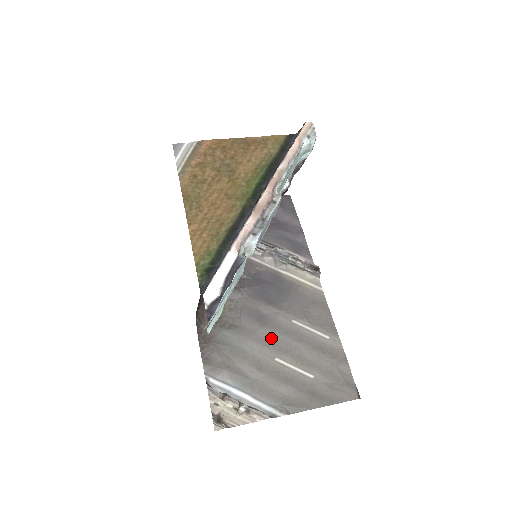
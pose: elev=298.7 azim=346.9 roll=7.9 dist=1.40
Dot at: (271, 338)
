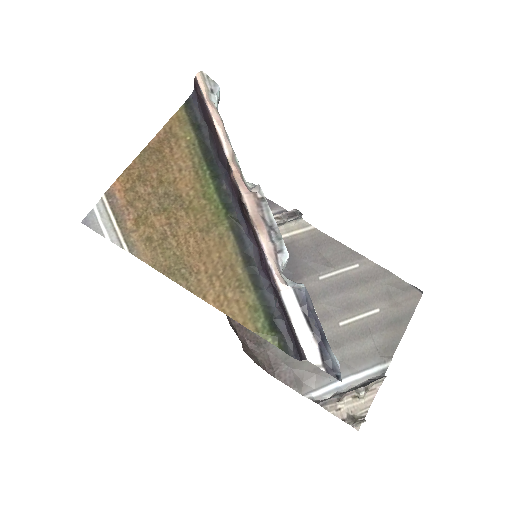
Dot at: (319, 311)
